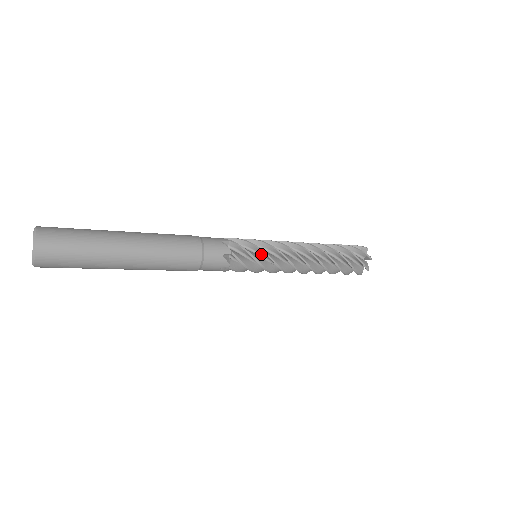
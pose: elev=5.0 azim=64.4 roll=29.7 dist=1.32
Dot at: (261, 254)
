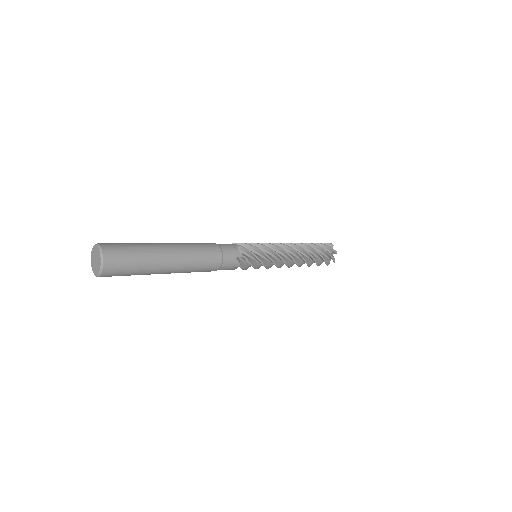
Dot at: occluded
